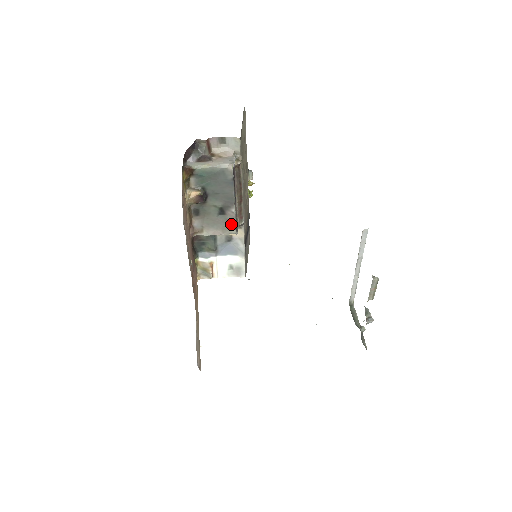
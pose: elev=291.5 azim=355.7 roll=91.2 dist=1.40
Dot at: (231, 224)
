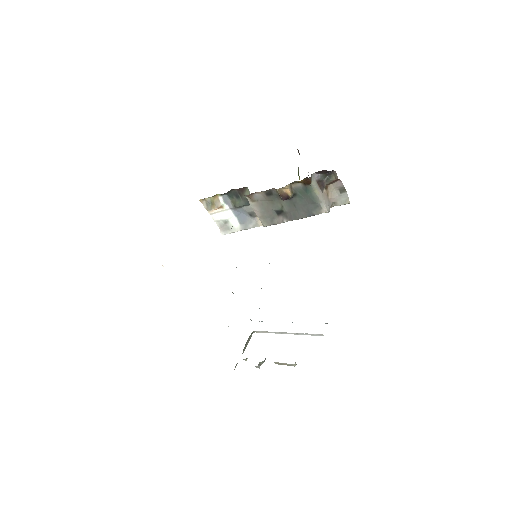
Dot at: (271, 221)
